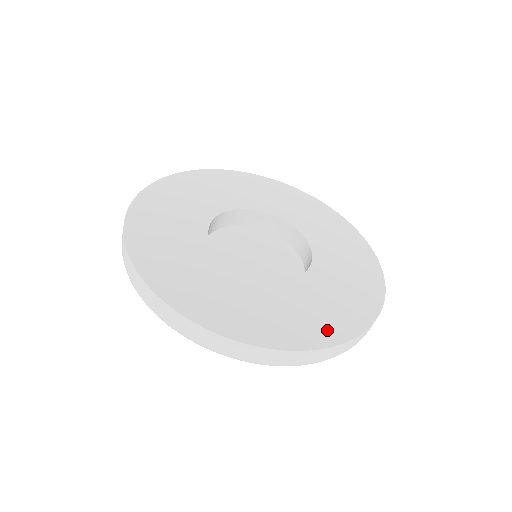
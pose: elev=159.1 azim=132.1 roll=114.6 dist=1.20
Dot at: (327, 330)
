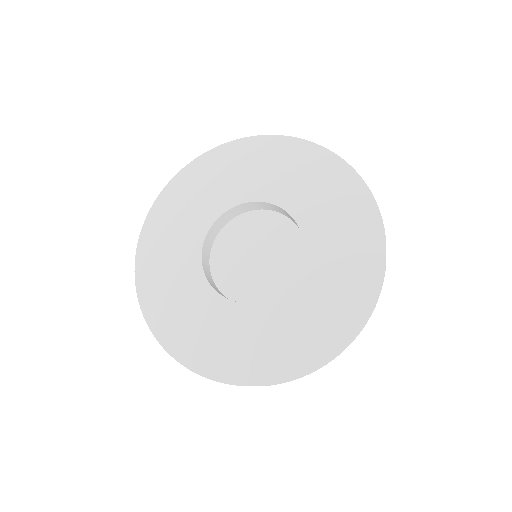
Dot at: (355, 302)
